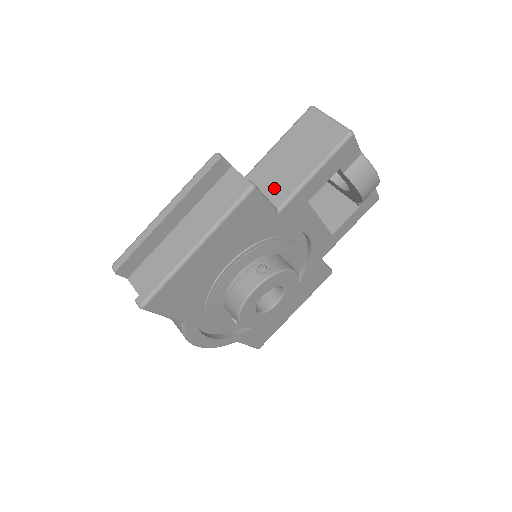
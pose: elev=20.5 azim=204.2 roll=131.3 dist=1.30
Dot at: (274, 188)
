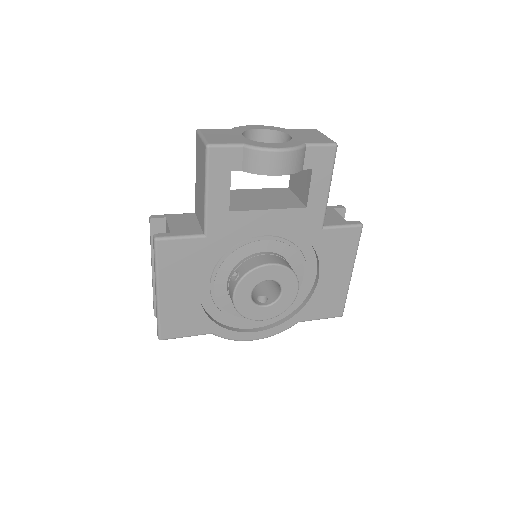
Dot at: (200, 216)
